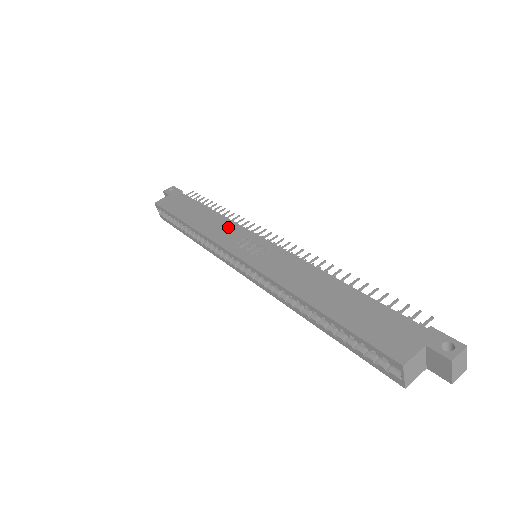
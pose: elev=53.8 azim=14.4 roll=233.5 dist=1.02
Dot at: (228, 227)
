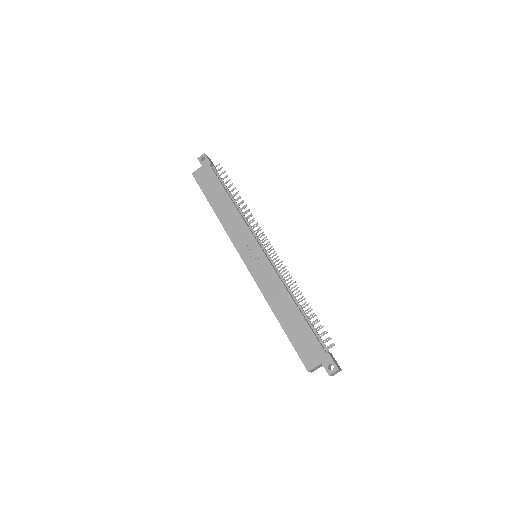
Dot at: (240, 226)
